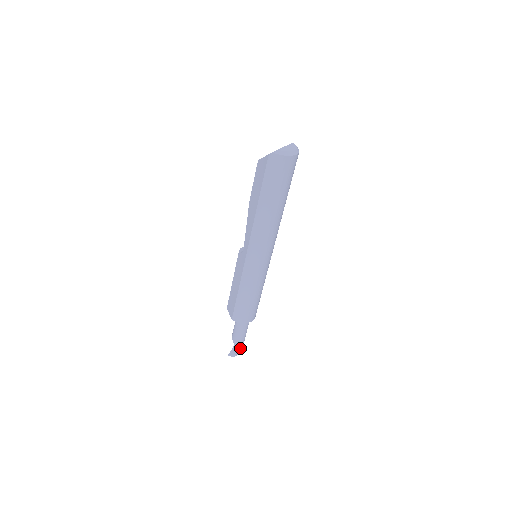
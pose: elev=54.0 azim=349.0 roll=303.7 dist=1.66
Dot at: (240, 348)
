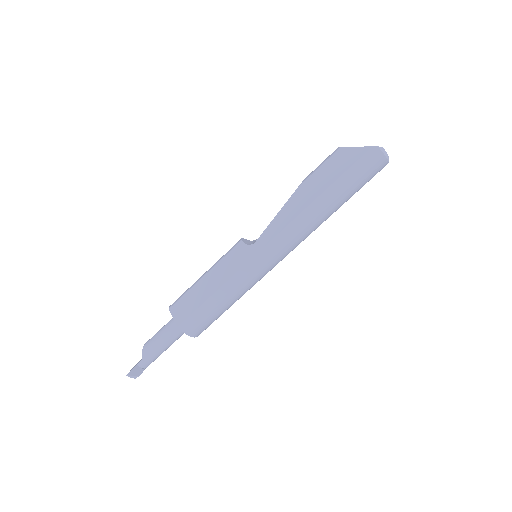
Dot at: (145, 368)
